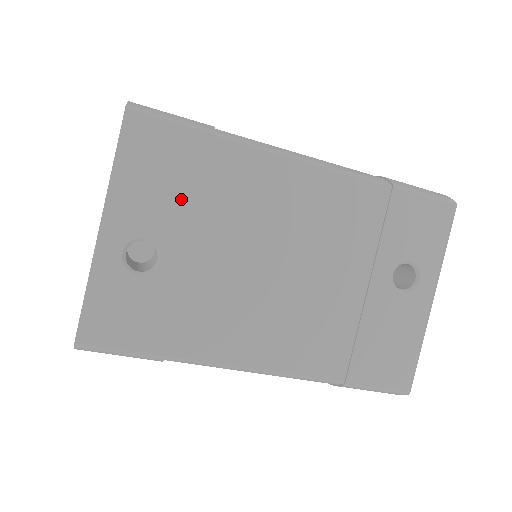
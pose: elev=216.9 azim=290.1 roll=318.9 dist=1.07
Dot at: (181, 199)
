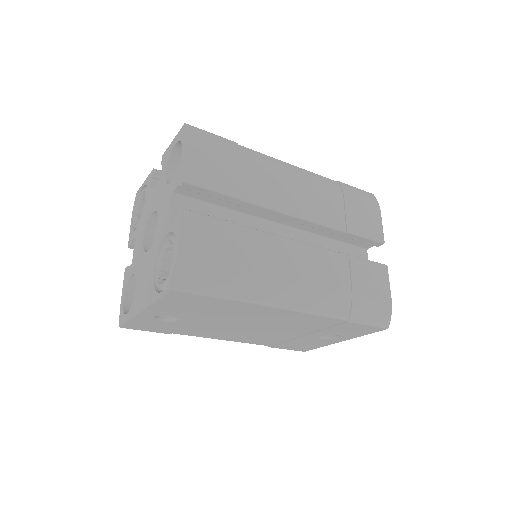
Dot at: (198, 311)
